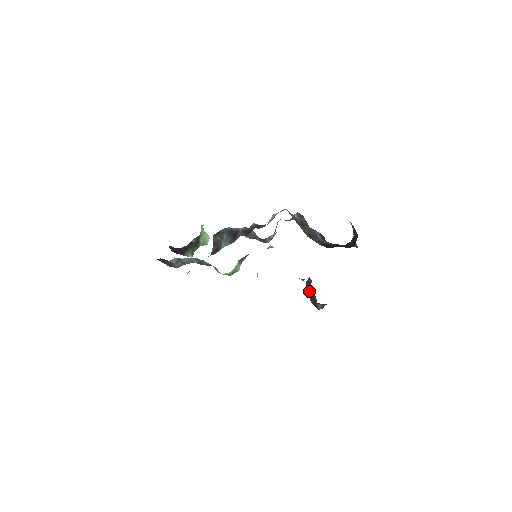
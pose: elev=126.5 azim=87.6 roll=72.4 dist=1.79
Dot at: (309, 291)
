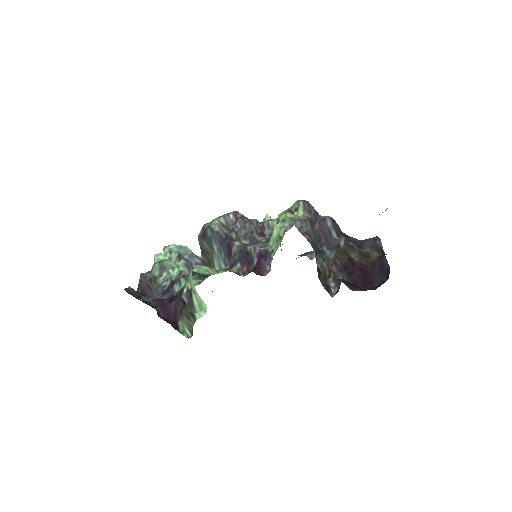
Dot at: (320, 272)
